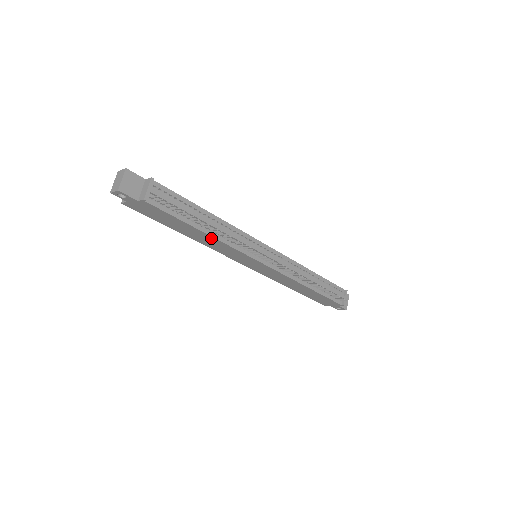
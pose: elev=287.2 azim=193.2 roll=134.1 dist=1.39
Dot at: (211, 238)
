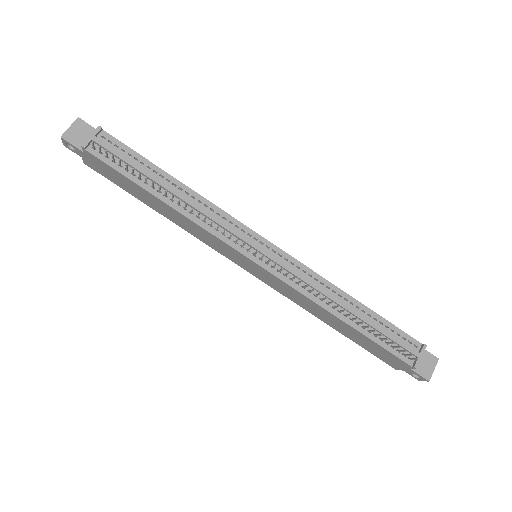
Dot at: (175, 212)
